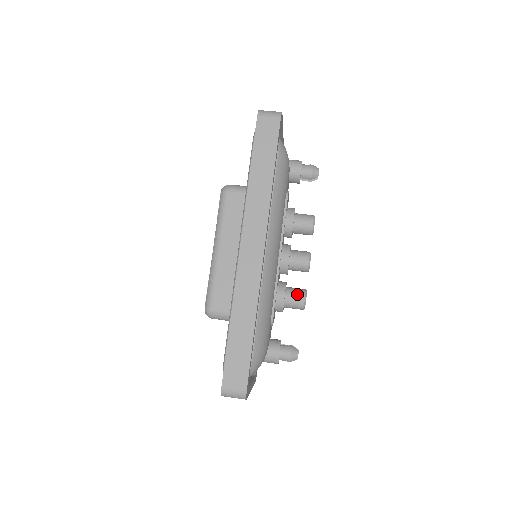
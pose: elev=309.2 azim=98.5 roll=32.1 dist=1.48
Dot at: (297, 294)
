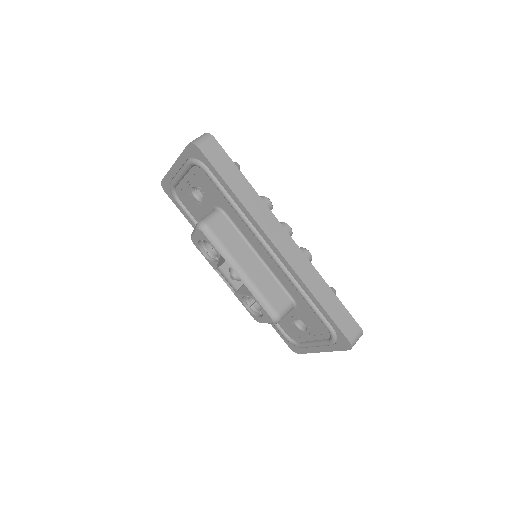
Dot at: occluded
